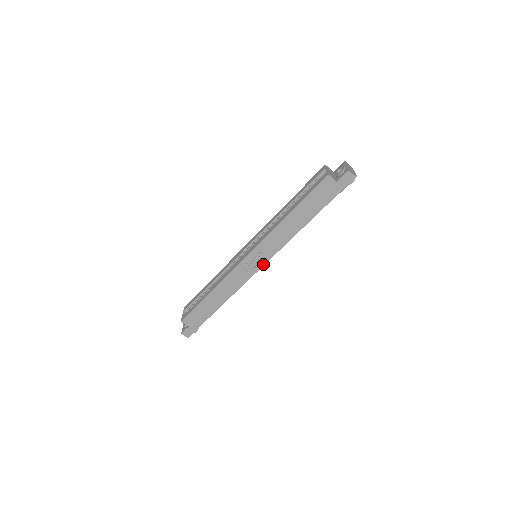
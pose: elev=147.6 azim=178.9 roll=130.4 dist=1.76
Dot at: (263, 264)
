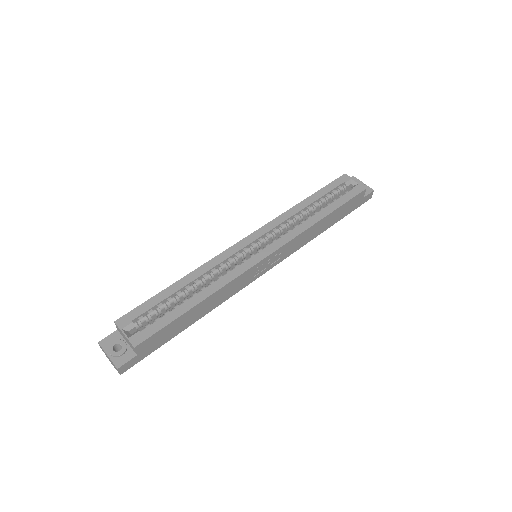
Dot at: (269, 269)
